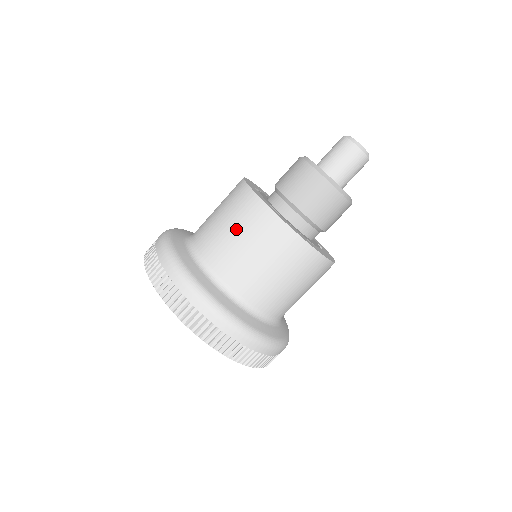
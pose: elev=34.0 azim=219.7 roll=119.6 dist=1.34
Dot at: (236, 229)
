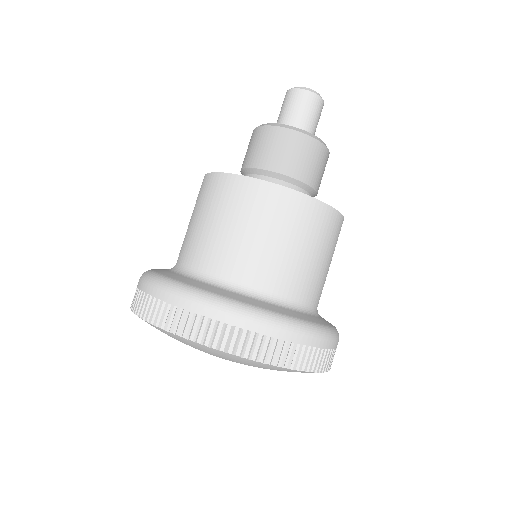
Dot at: (306, 245)
